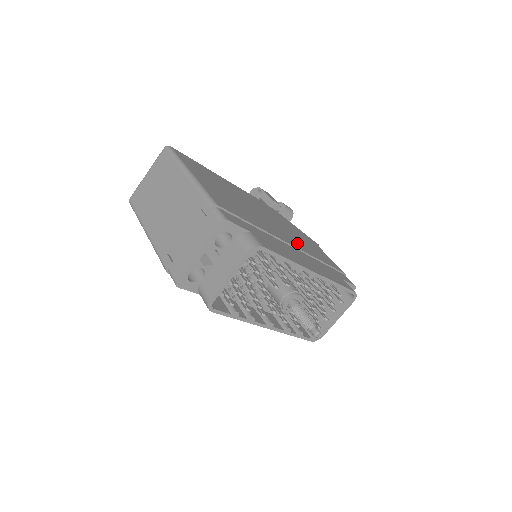
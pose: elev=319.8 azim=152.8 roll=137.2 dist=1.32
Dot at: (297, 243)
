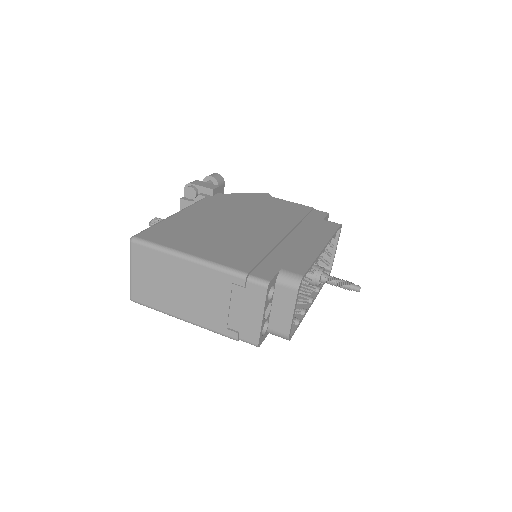
Dot at: (279, 224)
